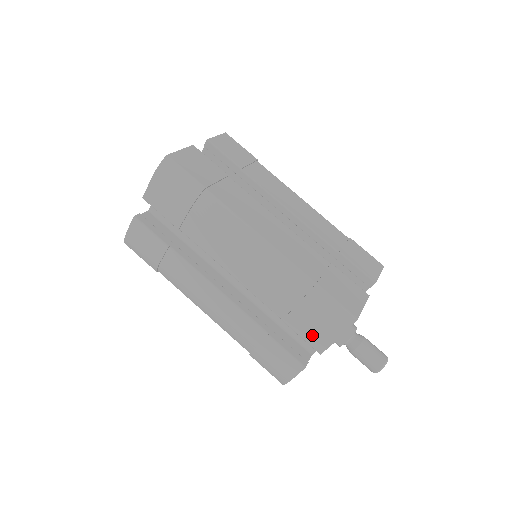
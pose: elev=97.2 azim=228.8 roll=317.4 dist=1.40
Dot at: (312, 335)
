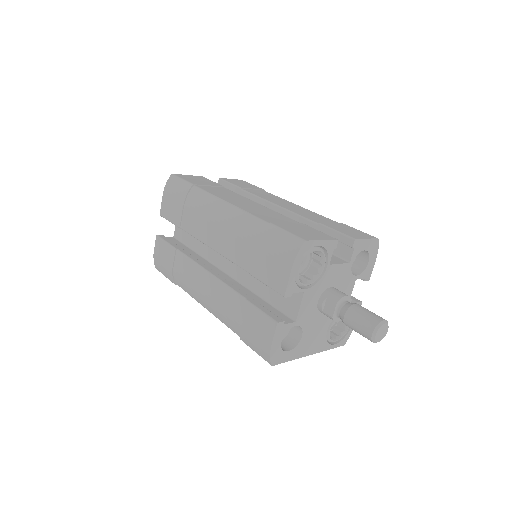
Dot at: (273, 276)
